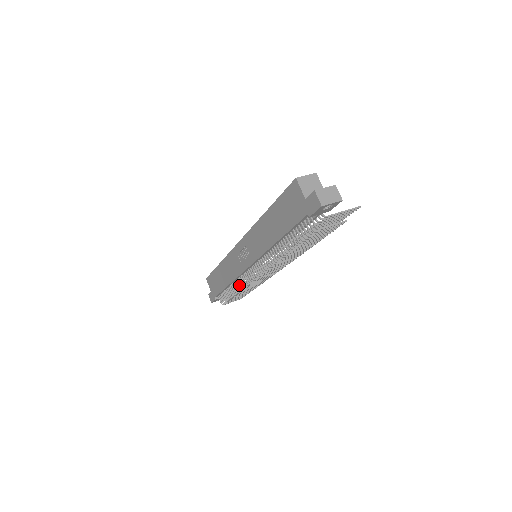
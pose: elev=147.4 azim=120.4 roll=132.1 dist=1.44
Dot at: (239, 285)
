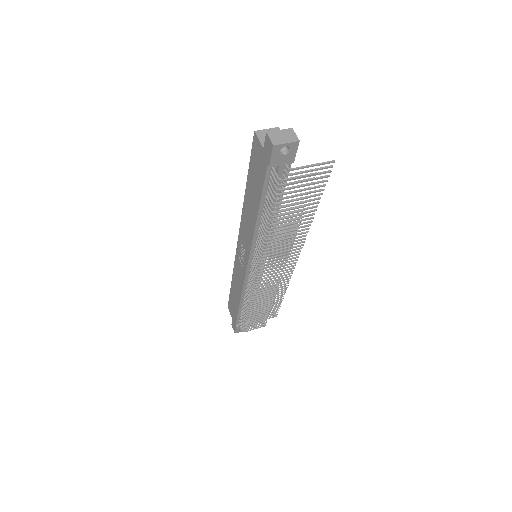
Dot at: (248, 297)
